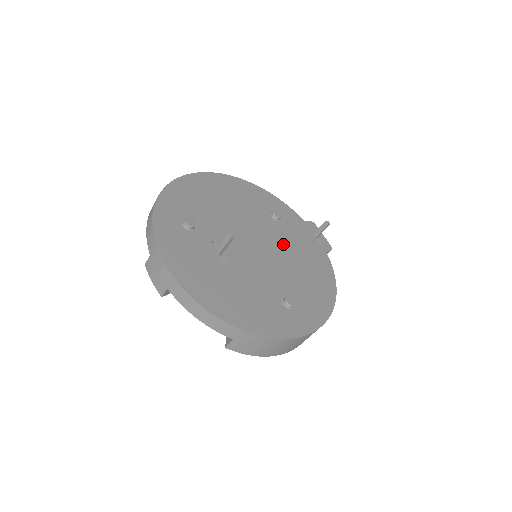
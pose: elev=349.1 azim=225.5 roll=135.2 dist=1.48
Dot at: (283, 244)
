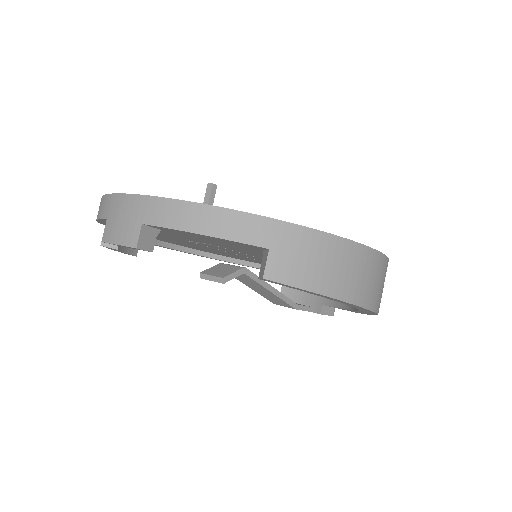
Dot at: occluded
